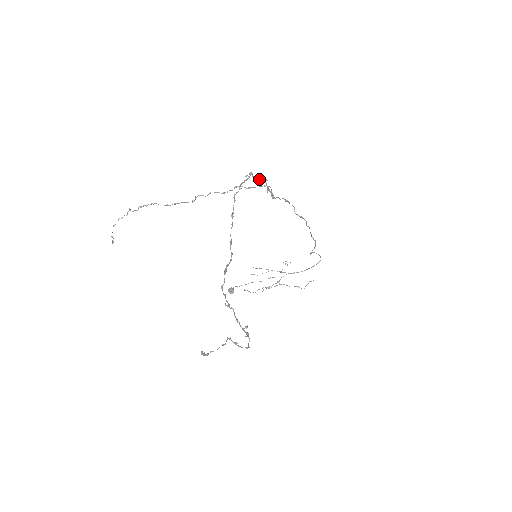
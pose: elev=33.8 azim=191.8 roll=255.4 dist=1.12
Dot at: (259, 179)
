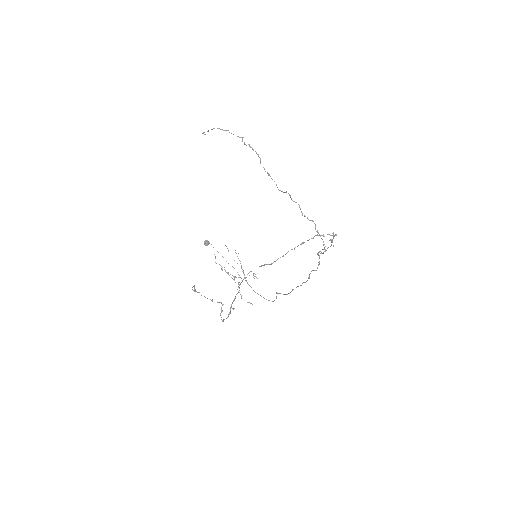
Dot at: occluded
